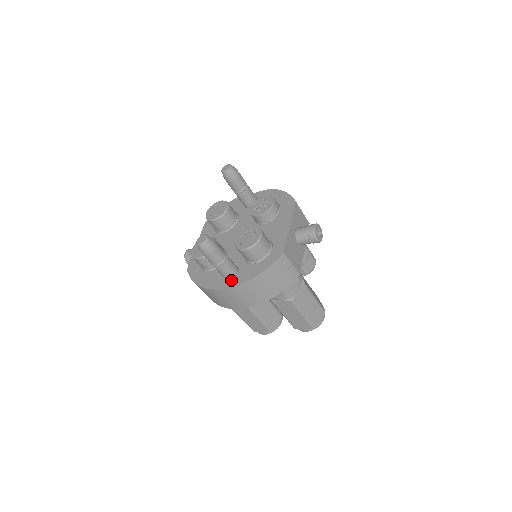
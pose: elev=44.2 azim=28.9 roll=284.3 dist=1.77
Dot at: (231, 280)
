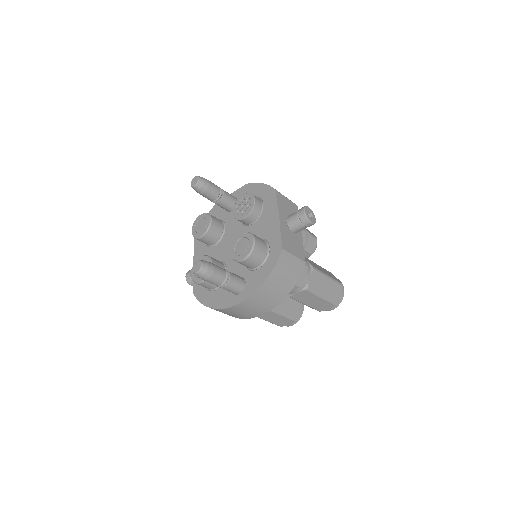
Dot at: (240, 293)
